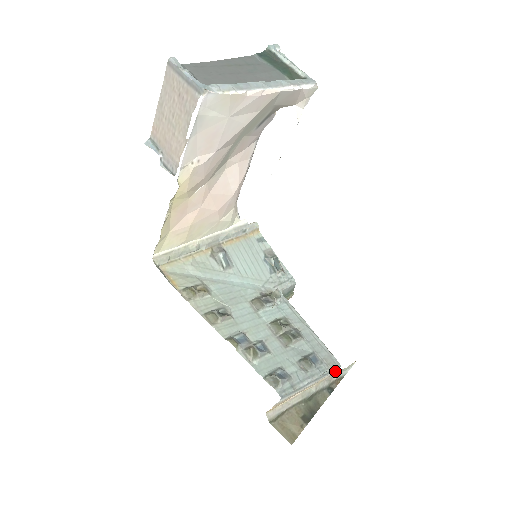
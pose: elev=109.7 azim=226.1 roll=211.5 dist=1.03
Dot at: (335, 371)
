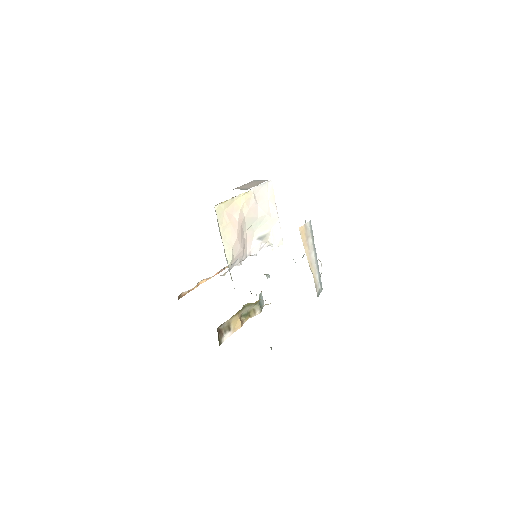
Dot at: (318, 295)
